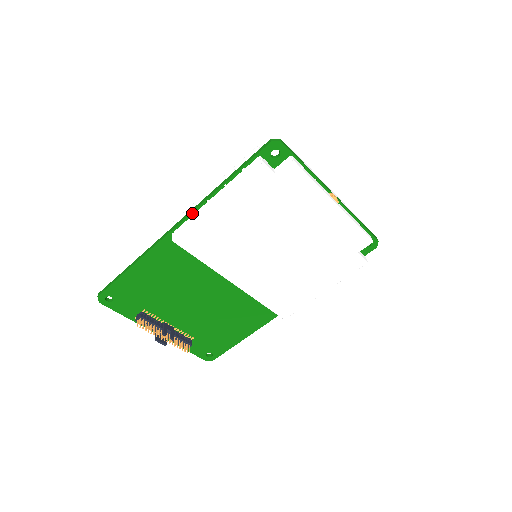
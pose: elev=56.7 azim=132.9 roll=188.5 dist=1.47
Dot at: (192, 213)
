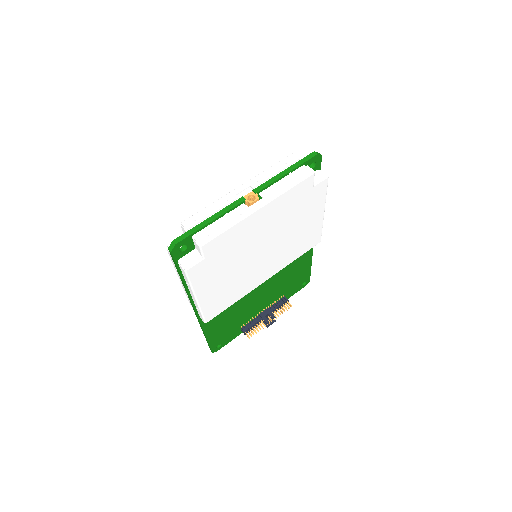
Dot at: (193, 304)
